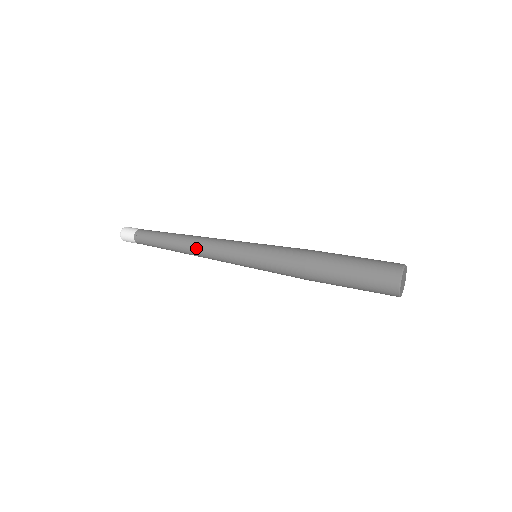
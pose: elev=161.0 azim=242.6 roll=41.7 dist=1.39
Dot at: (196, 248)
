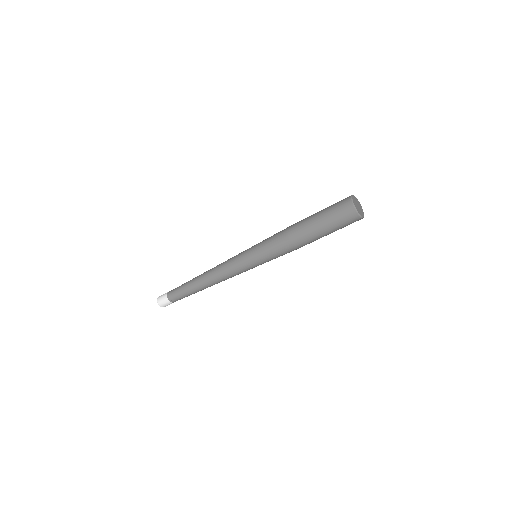
Dot at: (212, 270)
